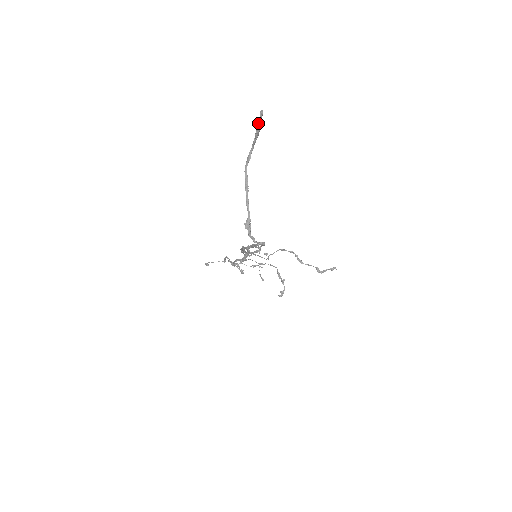
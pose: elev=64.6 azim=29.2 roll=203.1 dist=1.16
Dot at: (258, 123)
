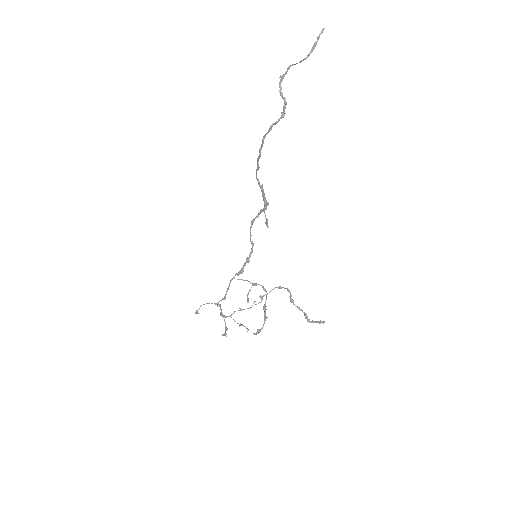
Dot at: (318, 36)
